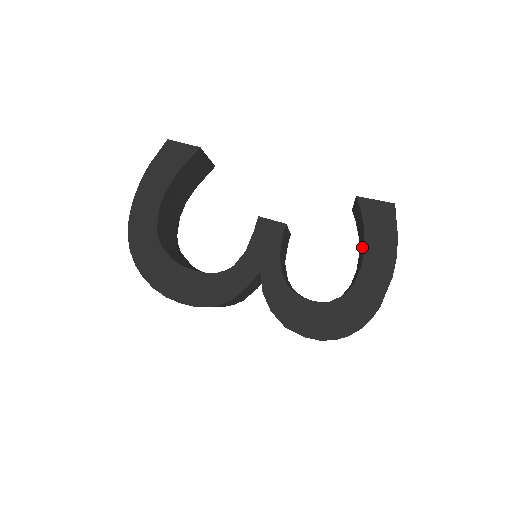
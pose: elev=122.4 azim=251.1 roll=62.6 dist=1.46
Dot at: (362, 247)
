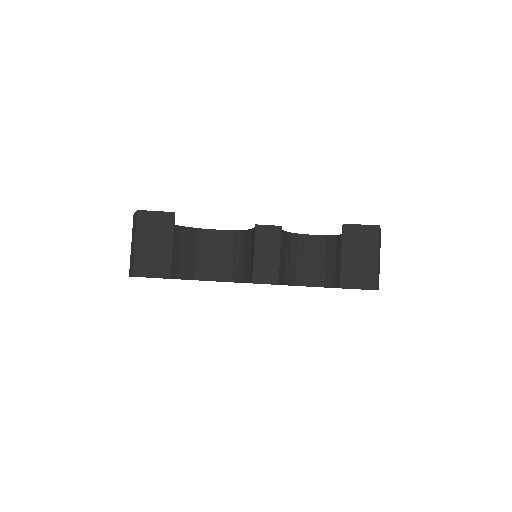
Dot at: occluded
